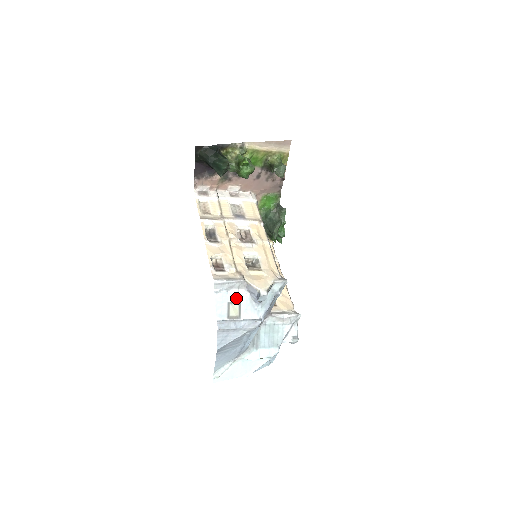
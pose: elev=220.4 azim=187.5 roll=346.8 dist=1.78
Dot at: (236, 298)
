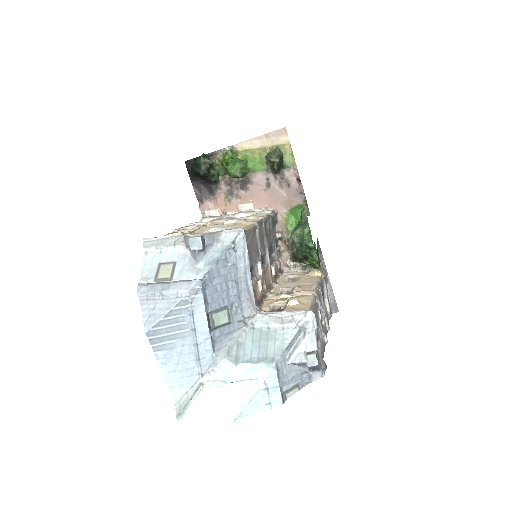
Dot at: (171, 258)
